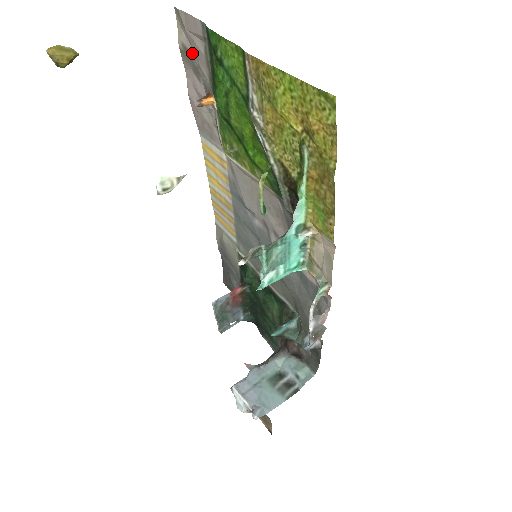
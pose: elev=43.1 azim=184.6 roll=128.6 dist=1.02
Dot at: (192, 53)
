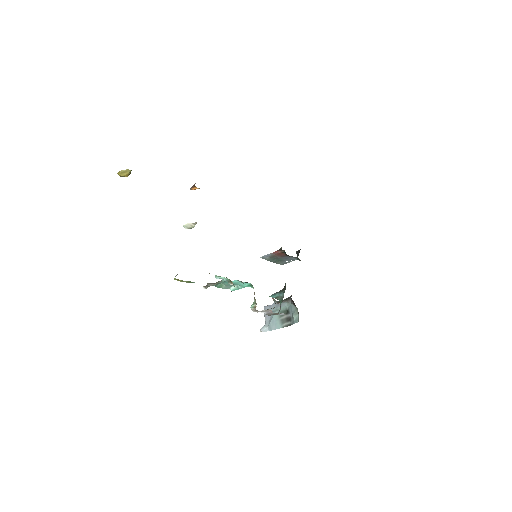
Dot at: occluded
